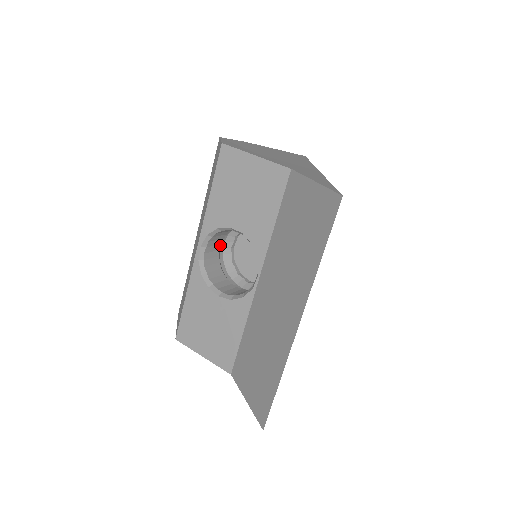
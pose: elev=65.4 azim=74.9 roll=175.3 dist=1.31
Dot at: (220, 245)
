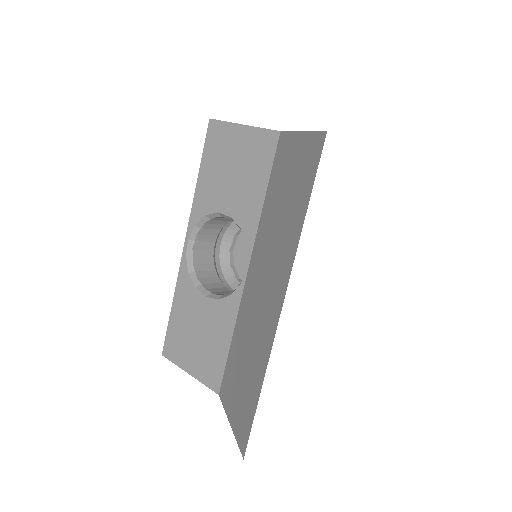
Dot at: (214, 243)
